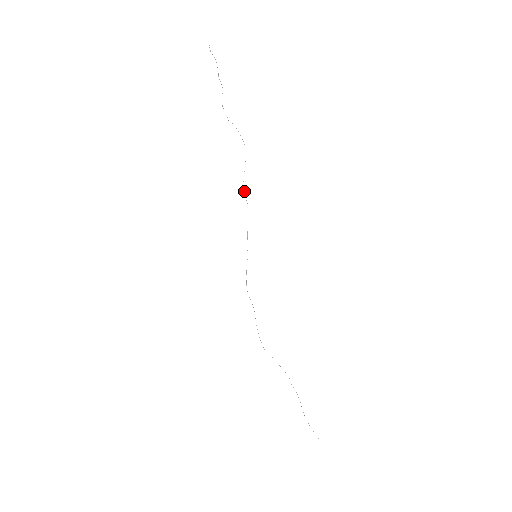
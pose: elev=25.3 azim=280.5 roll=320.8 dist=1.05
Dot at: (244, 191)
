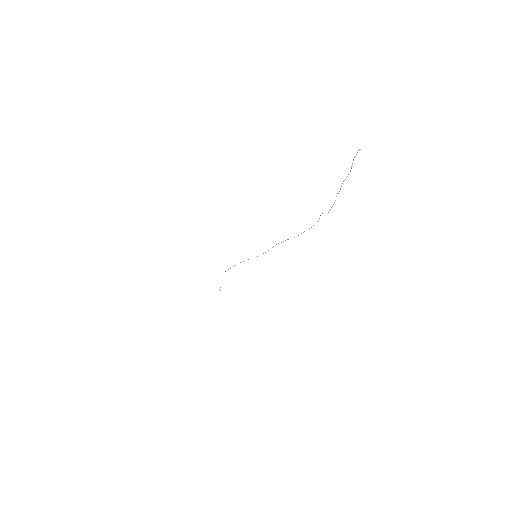
Dot at: occluded
